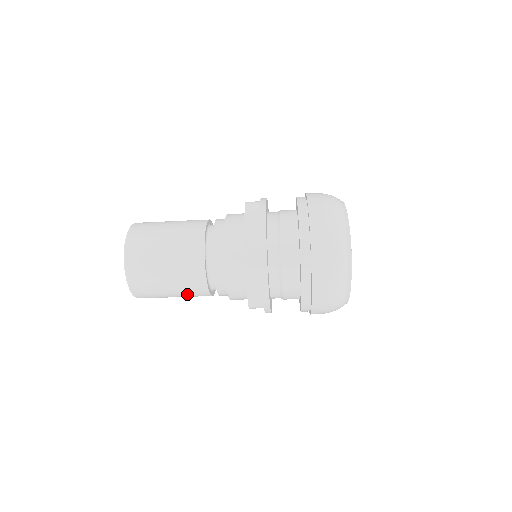
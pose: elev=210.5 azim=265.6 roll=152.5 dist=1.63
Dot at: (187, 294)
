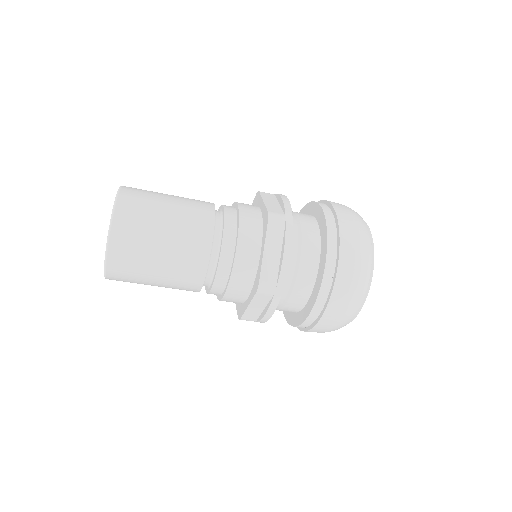
Dot at: occluded
